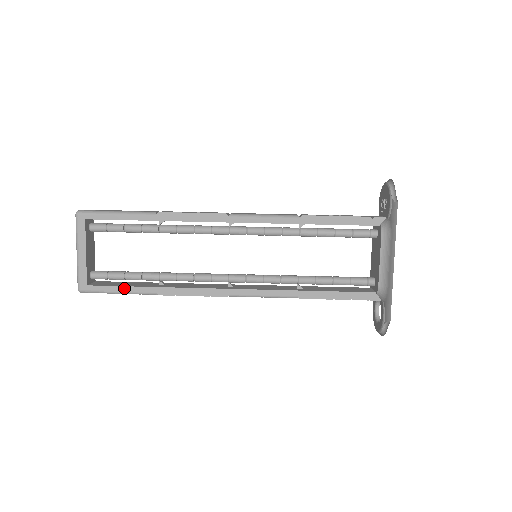
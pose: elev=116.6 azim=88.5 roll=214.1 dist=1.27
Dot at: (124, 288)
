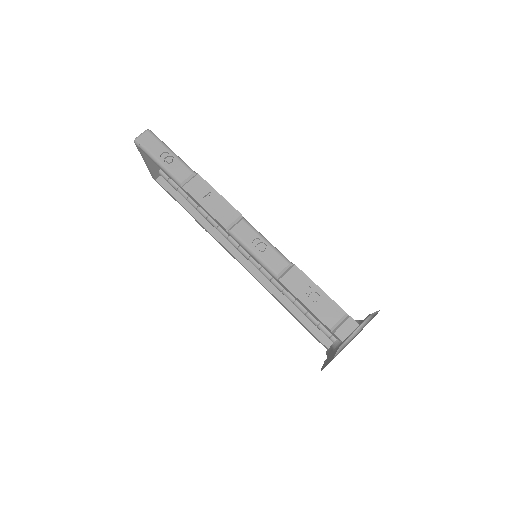
Dot at: (175, 199)
